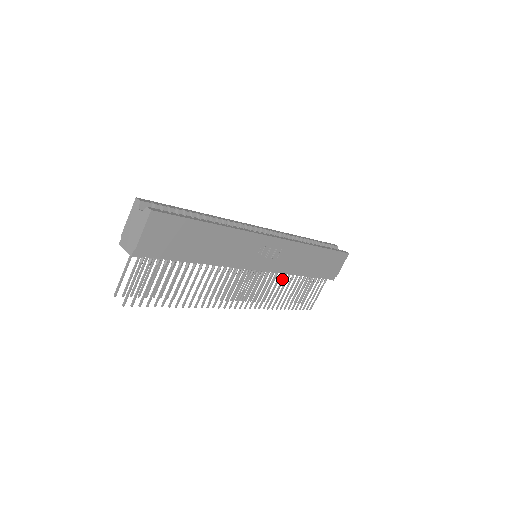
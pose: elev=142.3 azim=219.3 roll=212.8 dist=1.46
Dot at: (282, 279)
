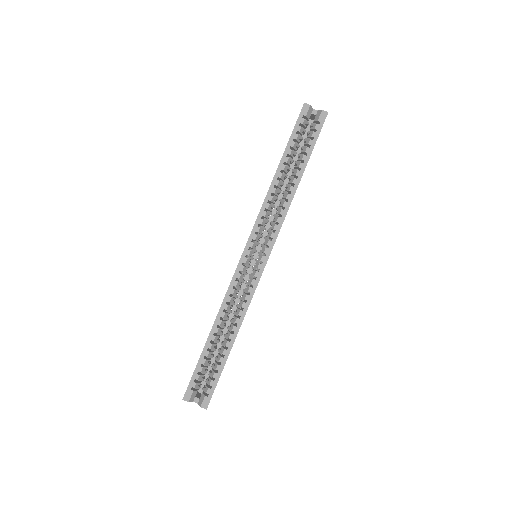
Dot at: occluded
